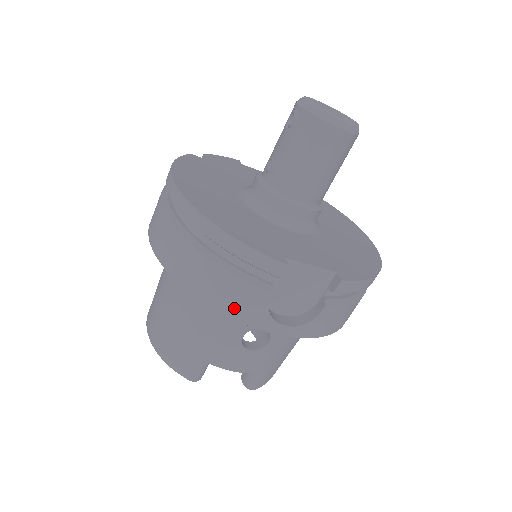
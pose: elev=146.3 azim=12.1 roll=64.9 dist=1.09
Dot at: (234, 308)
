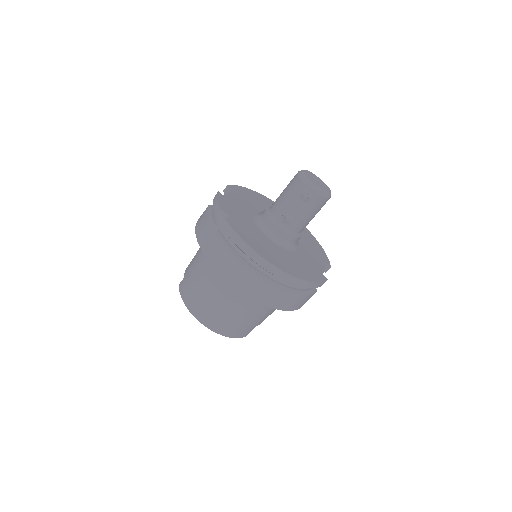
Dot at: (301, 305)
